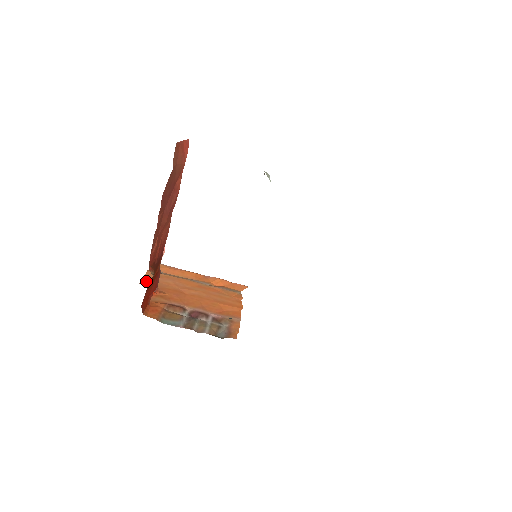
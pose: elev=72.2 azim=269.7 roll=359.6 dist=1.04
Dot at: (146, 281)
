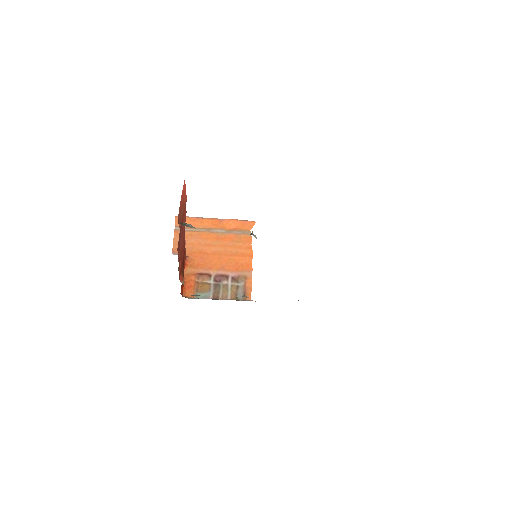
Dot at: (176, 248)
